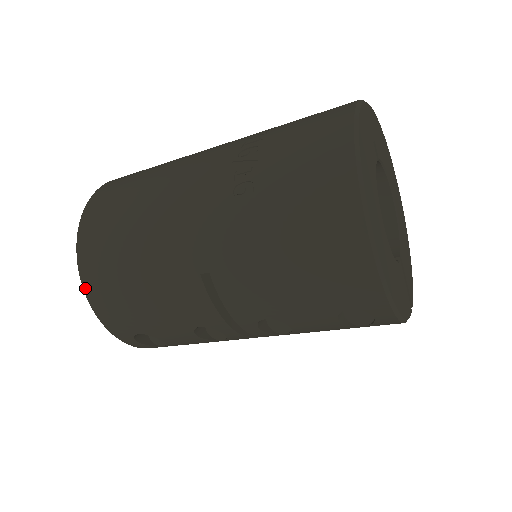
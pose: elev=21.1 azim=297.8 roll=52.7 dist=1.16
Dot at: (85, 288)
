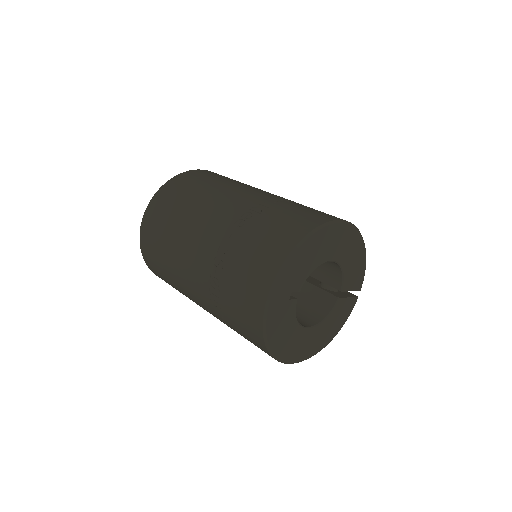
Dot at: occluded
